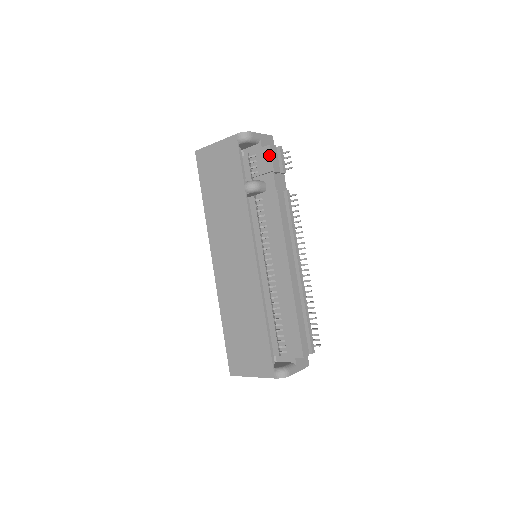
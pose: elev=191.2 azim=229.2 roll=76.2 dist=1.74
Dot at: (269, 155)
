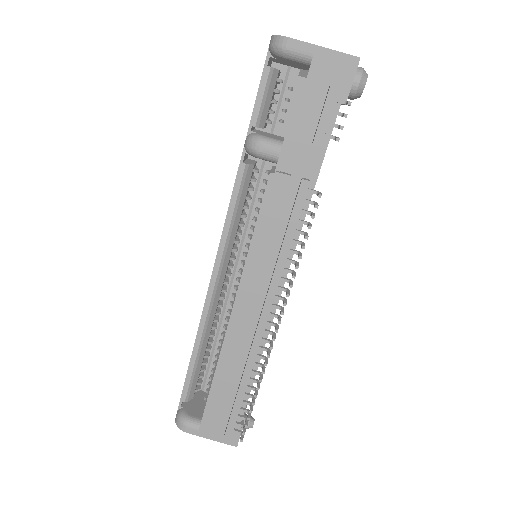
Dot at: occluded
